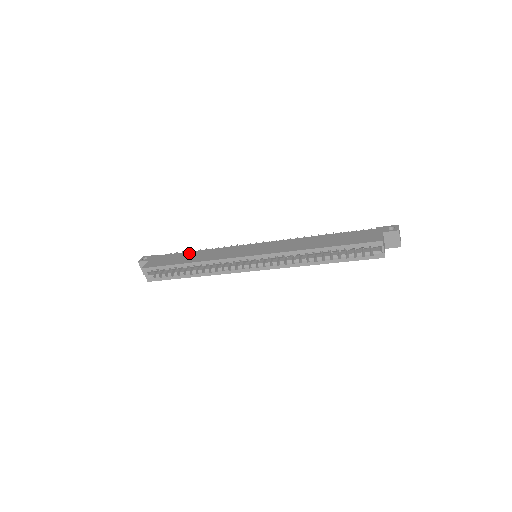
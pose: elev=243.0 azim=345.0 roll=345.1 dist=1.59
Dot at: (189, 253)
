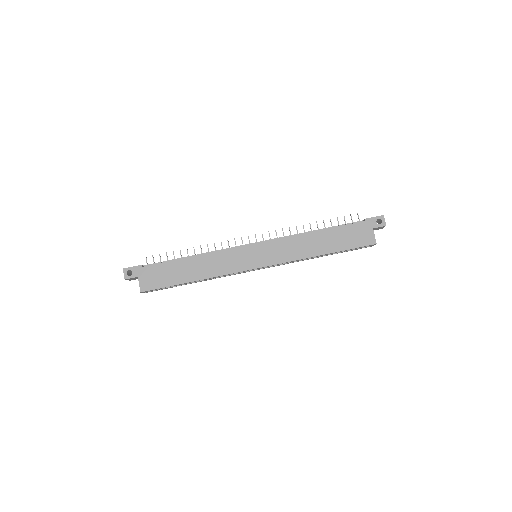
Dot at: (182, 263)
